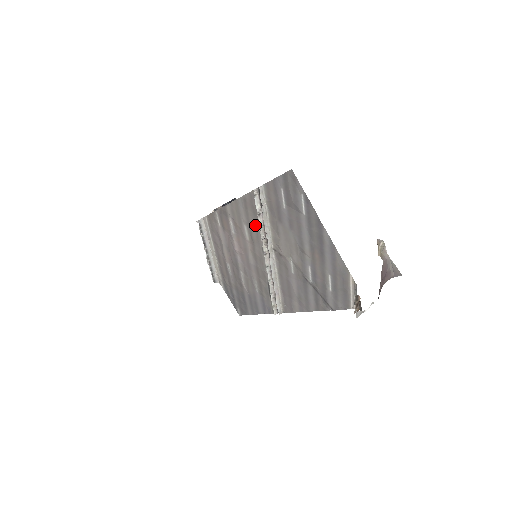
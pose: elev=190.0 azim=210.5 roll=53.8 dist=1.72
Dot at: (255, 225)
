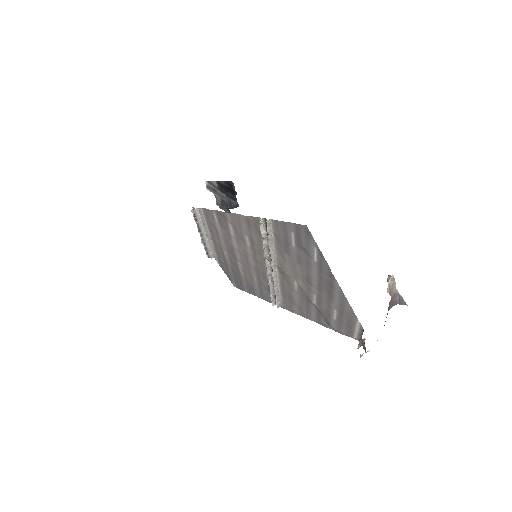
Dot at: (258, 241)
